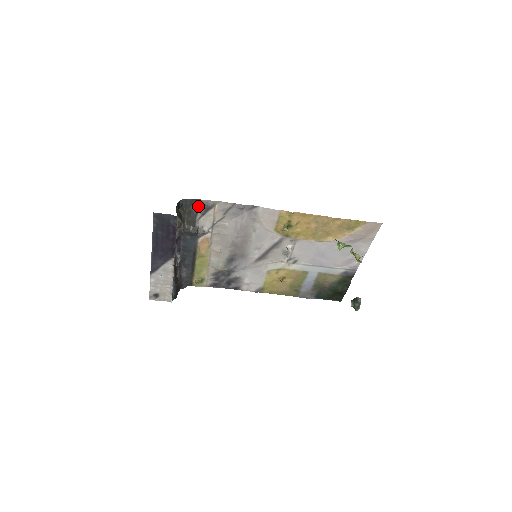
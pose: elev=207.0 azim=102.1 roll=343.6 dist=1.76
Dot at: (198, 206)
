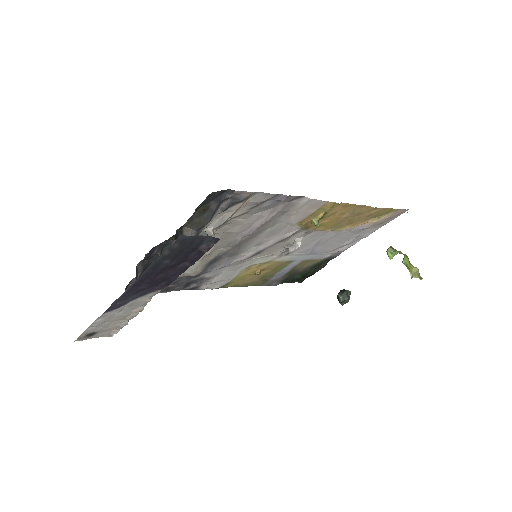
Dot at: (222, 200)
